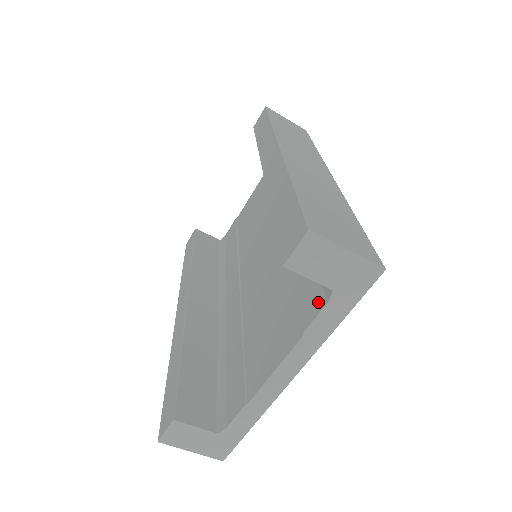
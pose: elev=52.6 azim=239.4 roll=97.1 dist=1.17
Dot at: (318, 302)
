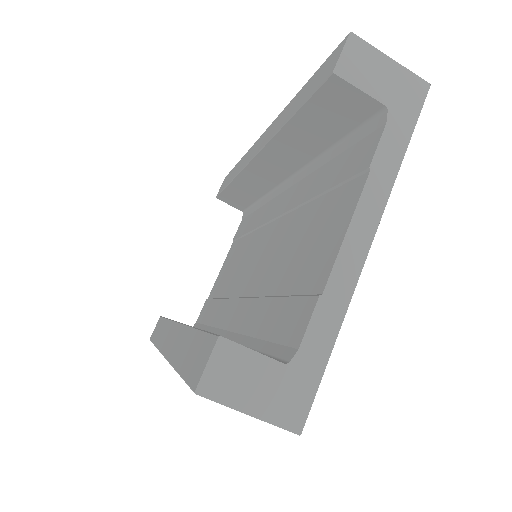
Dot at: (373, 140)
